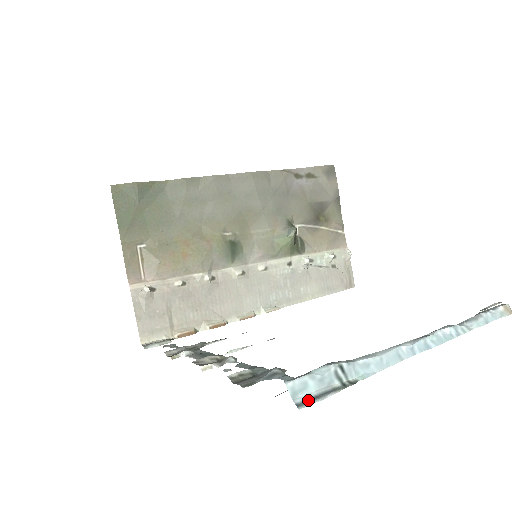
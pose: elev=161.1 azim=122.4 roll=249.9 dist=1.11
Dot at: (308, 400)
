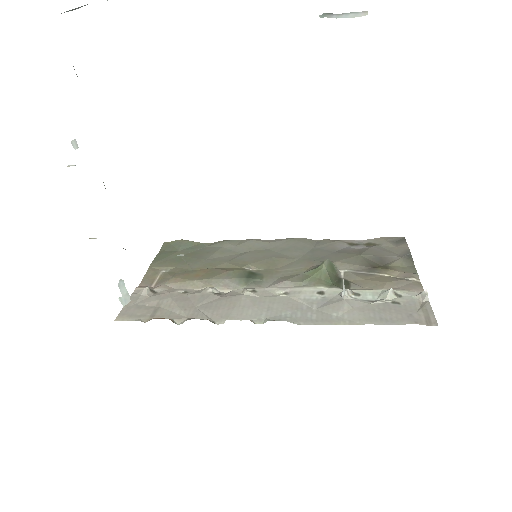
Dot at: out of frame
